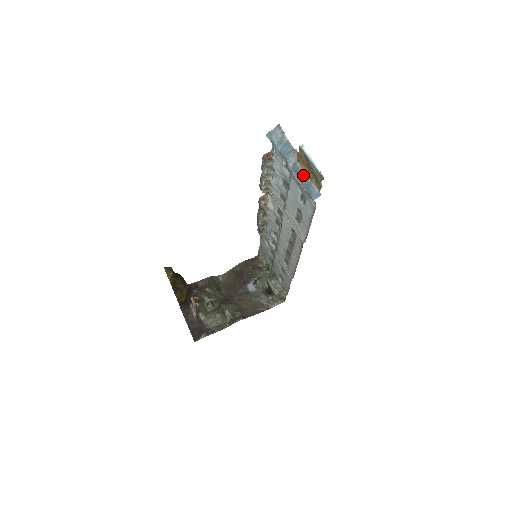
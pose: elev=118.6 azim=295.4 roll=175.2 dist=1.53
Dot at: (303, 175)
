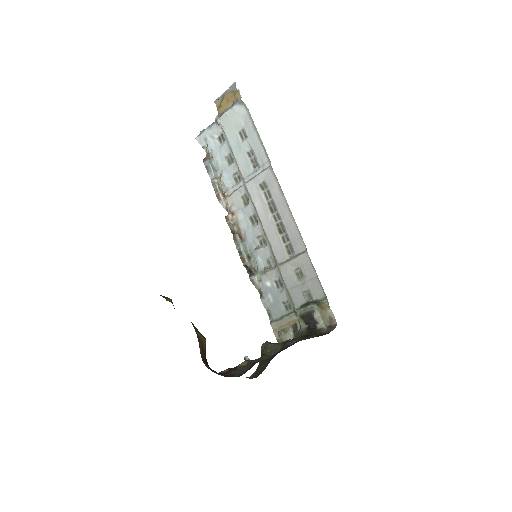
Dot at: (227, 110)
